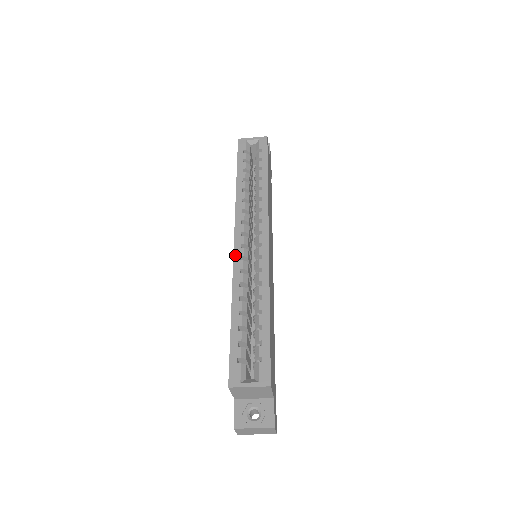
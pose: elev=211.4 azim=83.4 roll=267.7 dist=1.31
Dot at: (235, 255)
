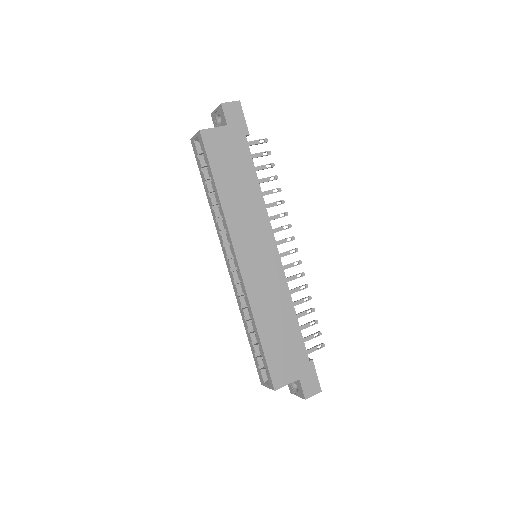
Dot at: (231, 279)
